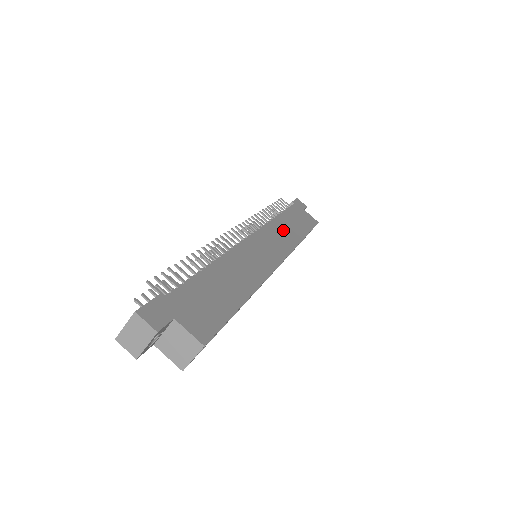
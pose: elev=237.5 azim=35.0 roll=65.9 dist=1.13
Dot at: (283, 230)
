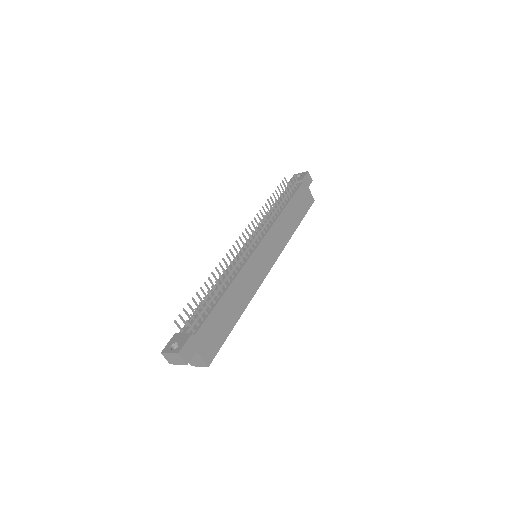
Dot at: (283, 227)
